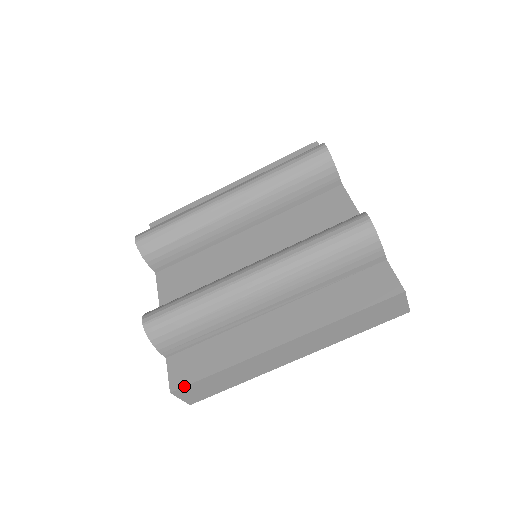
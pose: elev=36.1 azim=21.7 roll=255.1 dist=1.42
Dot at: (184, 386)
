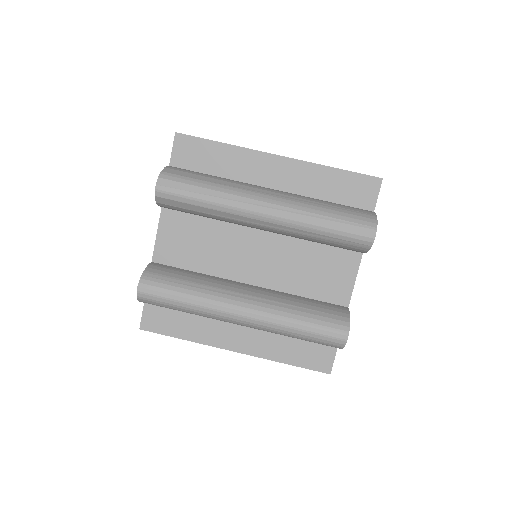
Dot at: occluded
